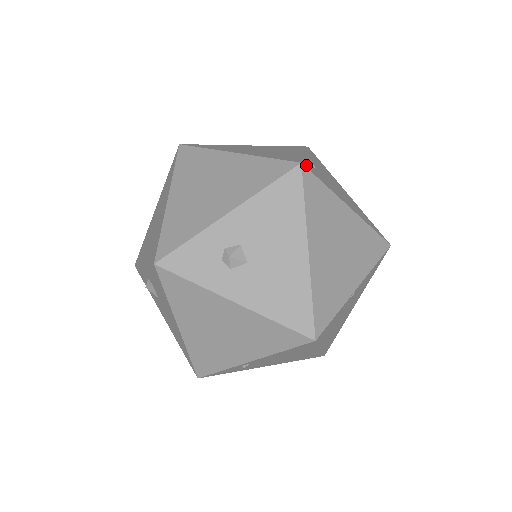
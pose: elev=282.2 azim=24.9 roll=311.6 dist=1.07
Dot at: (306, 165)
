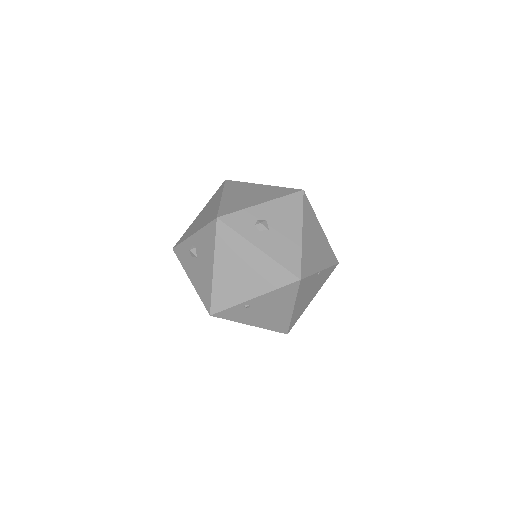
Dot at: occluded
